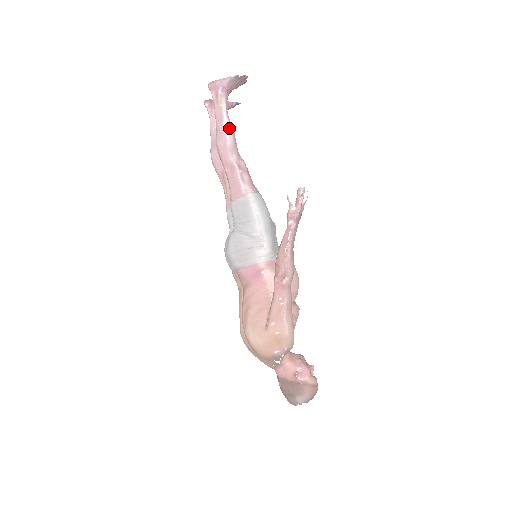
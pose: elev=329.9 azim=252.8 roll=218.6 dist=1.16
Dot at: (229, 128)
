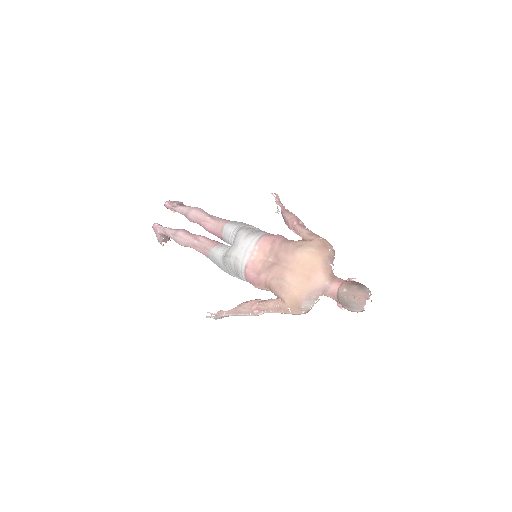
Dot at: occluded
